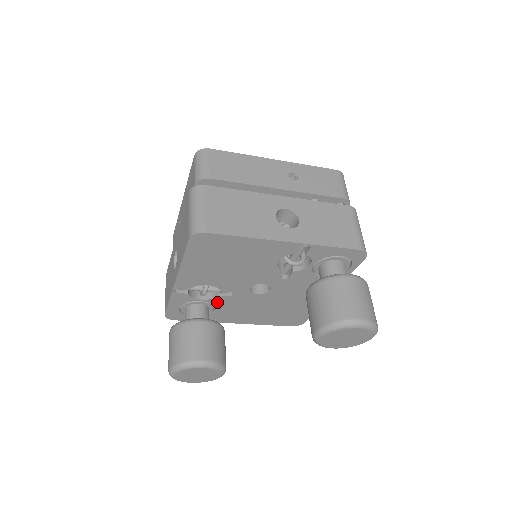
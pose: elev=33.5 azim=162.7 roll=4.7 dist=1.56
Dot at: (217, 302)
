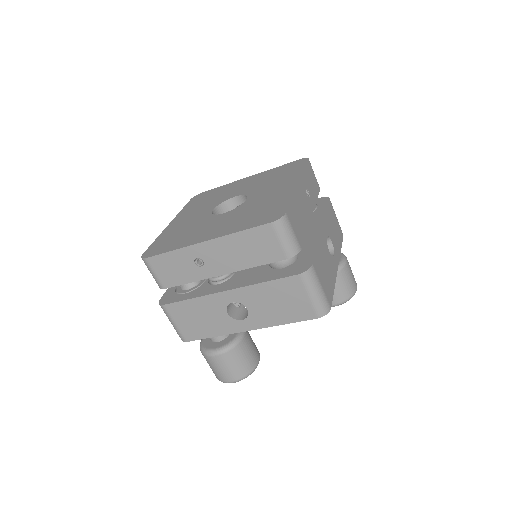
Dot at: occluded
